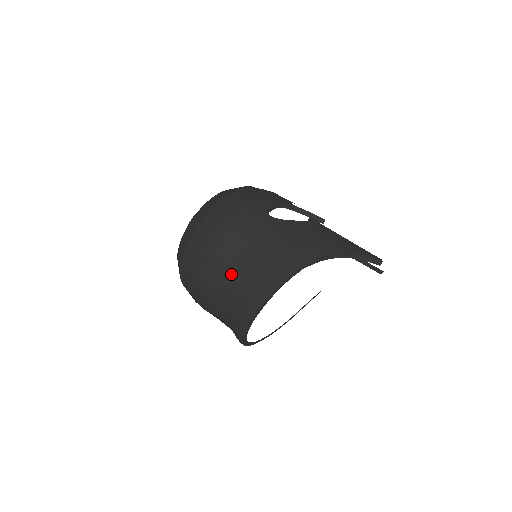
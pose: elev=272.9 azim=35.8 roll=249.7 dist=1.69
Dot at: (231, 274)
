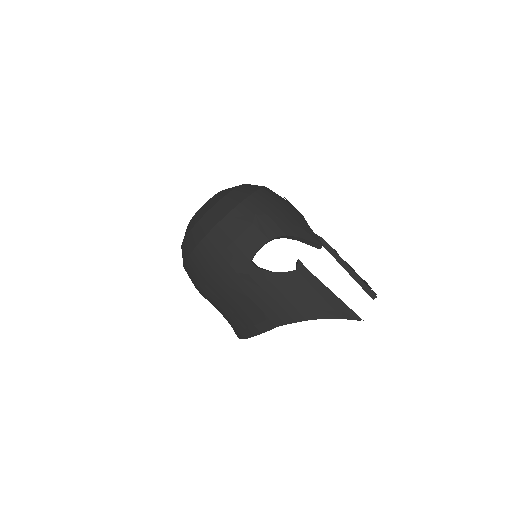
Dot at: (221, 305)
